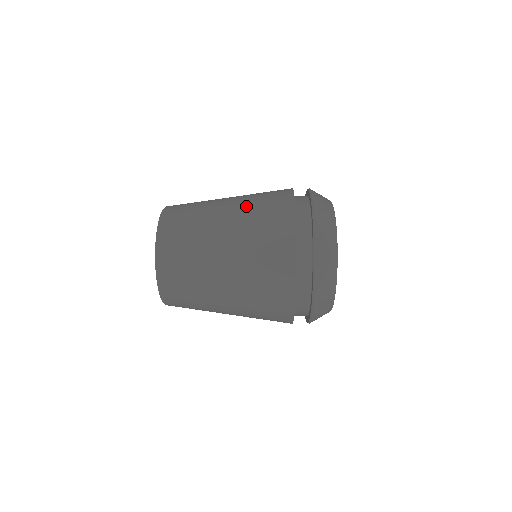
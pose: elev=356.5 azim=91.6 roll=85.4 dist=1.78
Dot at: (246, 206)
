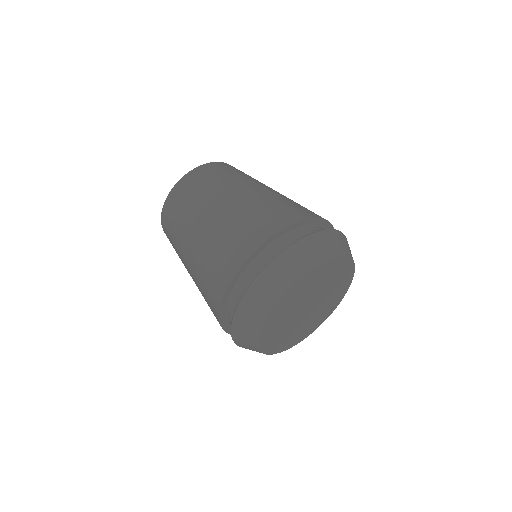
Dot at: (198, 263)
